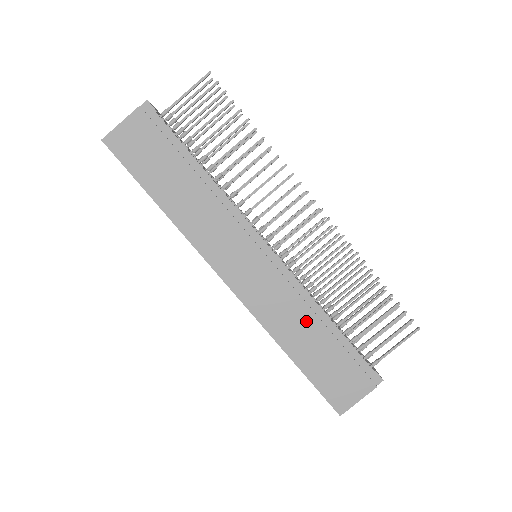
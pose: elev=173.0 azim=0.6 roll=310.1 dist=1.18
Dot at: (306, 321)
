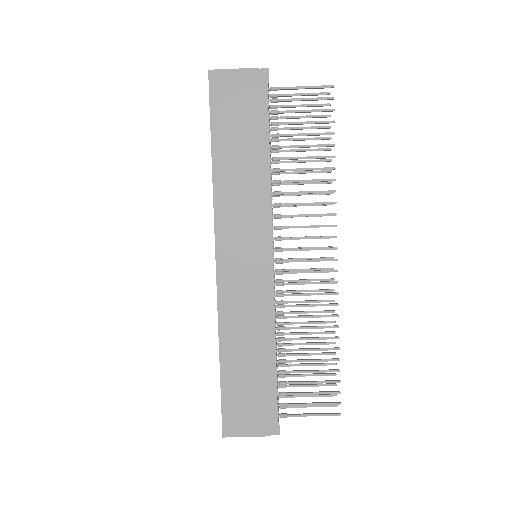
Dot at: (256, 338)
